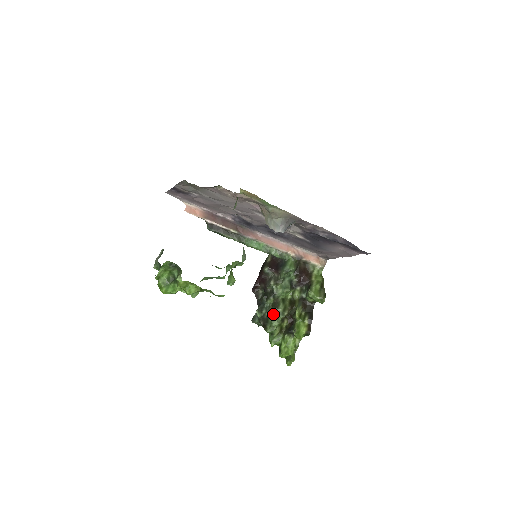
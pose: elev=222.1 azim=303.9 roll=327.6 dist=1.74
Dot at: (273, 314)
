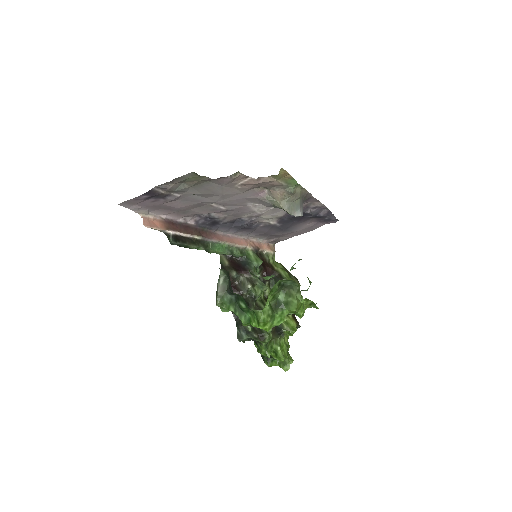
Dot at: occluded
